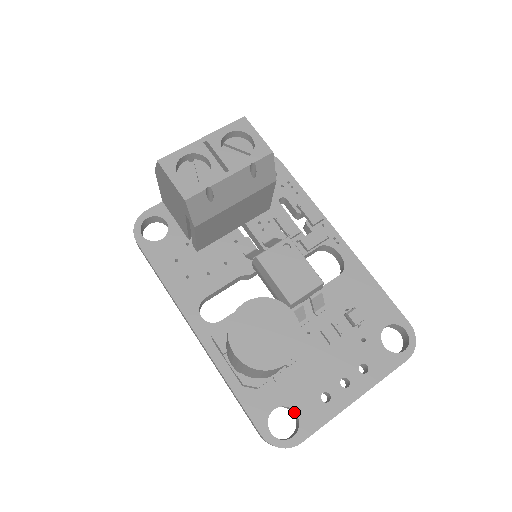
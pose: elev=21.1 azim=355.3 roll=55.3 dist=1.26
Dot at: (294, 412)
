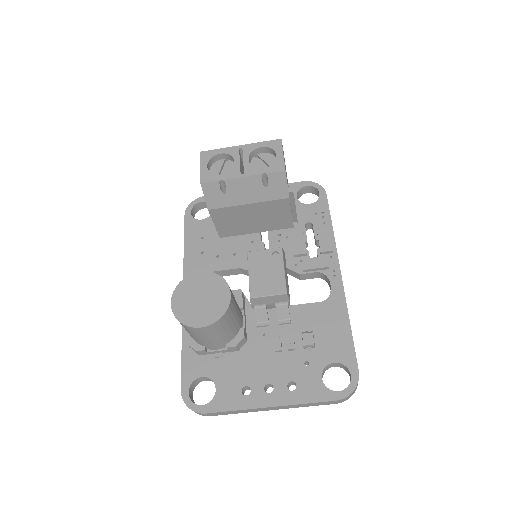
Dot at: (216, 388)
